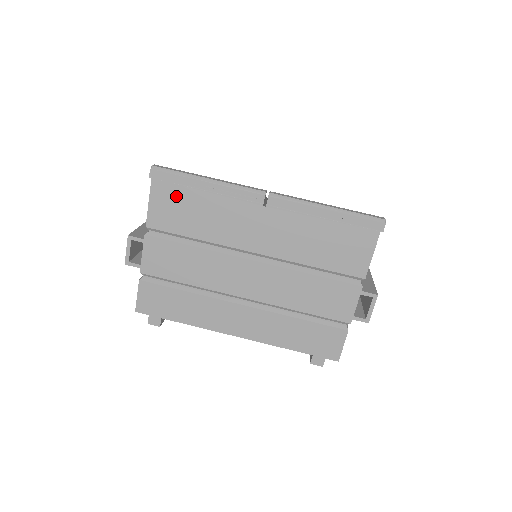
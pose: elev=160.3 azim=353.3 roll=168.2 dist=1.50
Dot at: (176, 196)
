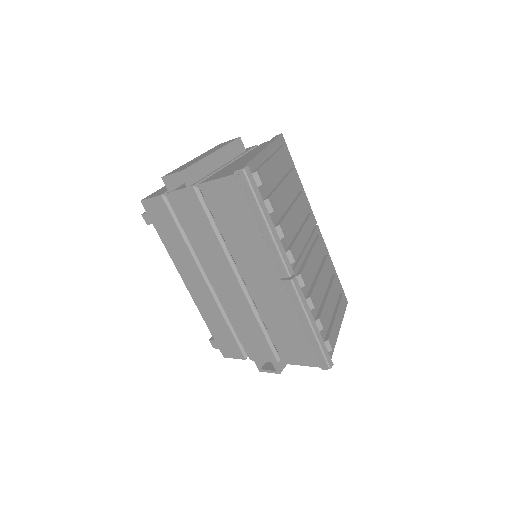
Dot at: (237, 202)
